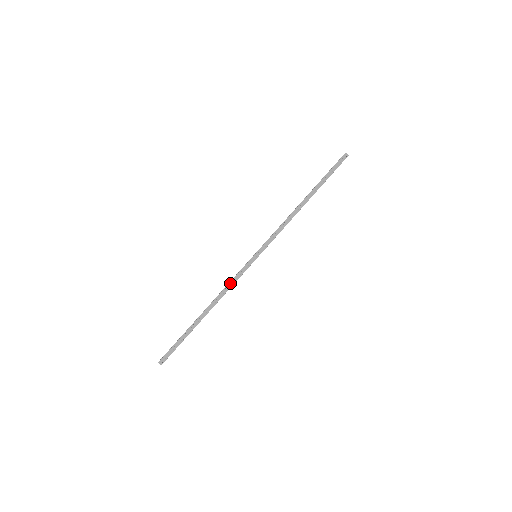
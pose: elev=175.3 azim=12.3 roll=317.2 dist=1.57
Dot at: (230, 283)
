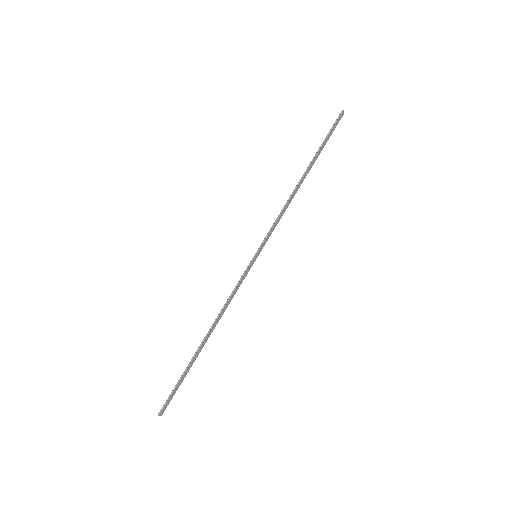
Dot at: (231, 296)
